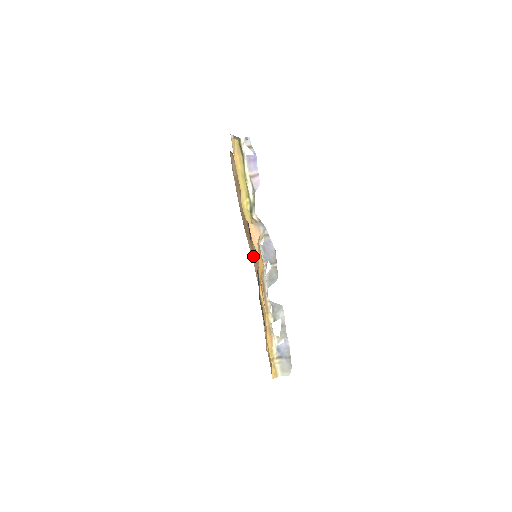
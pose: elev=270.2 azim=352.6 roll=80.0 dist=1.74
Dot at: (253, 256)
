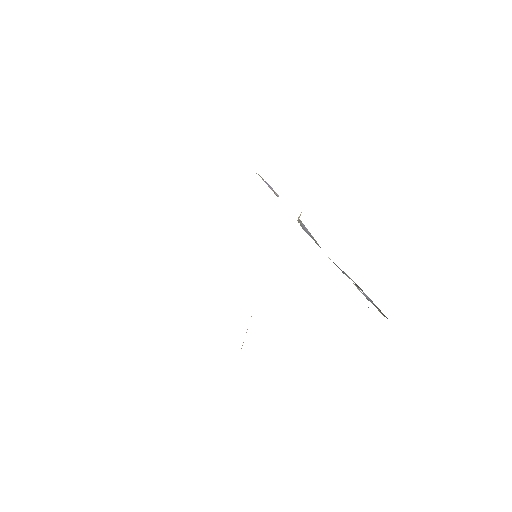
Dot at: occluded
